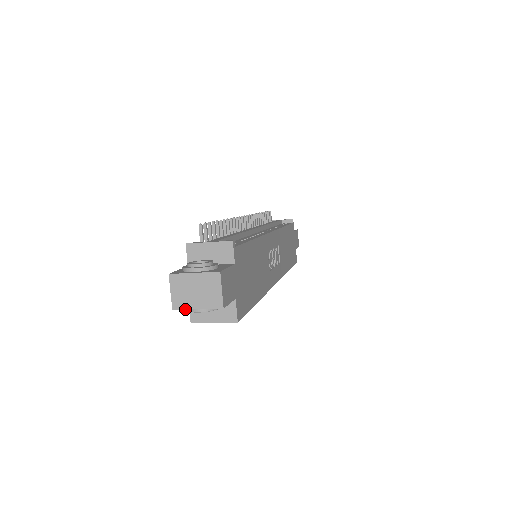
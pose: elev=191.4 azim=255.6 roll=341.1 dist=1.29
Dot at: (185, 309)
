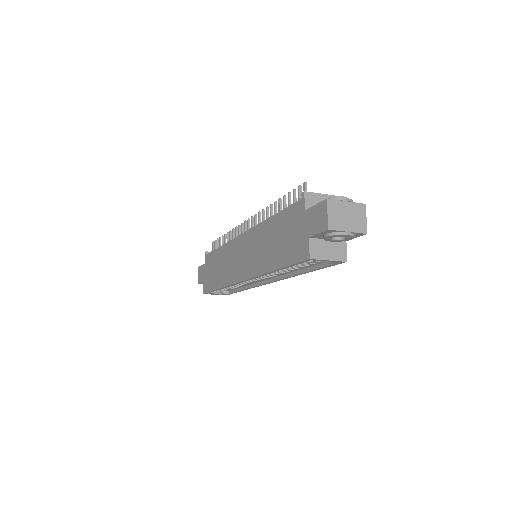
Dot at: (338, 230)
